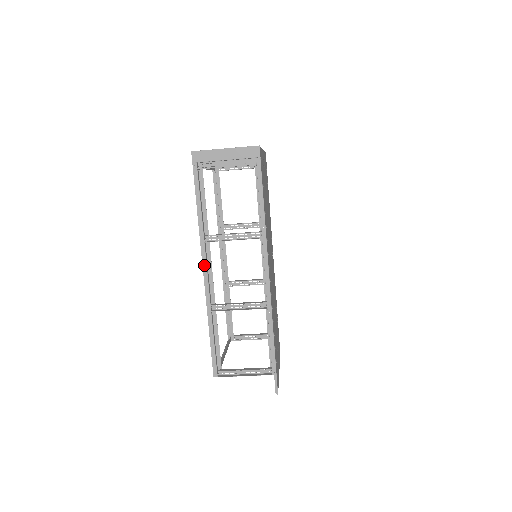
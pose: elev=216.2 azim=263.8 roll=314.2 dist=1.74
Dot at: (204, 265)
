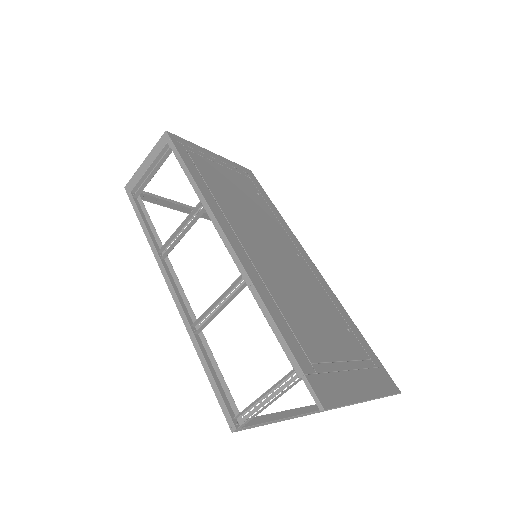
Dot at: (168, 283)
